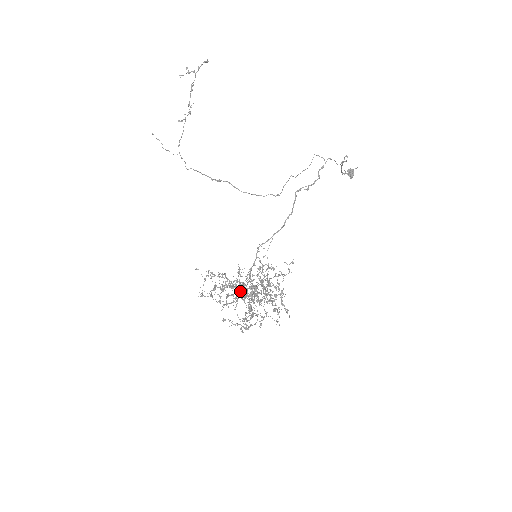
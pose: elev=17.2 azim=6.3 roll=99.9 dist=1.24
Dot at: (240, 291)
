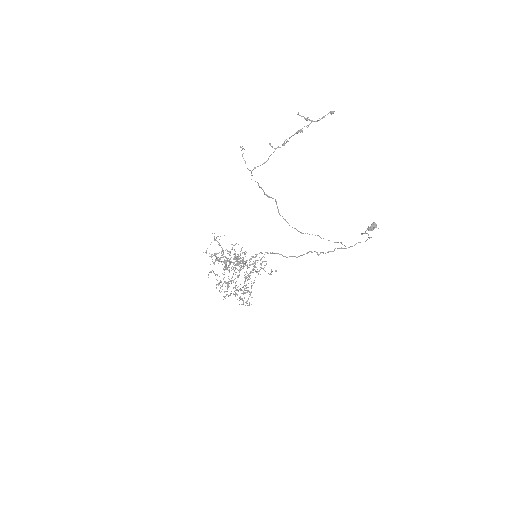
Dot at: (232, 262)
